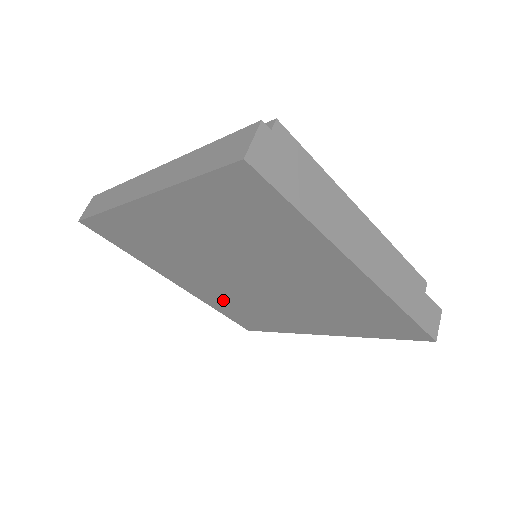
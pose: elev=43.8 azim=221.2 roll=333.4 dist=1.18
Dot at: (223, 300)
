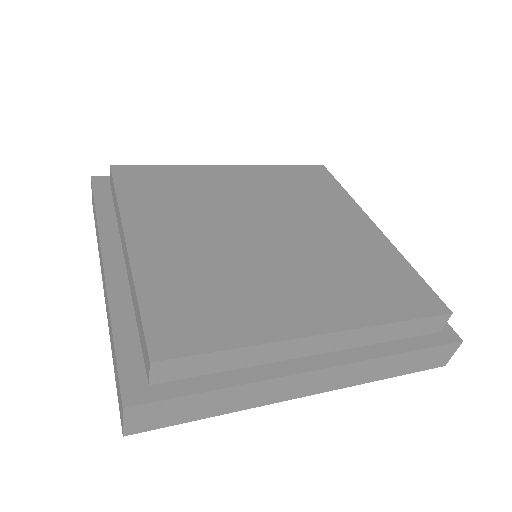
Dot at: occluded
